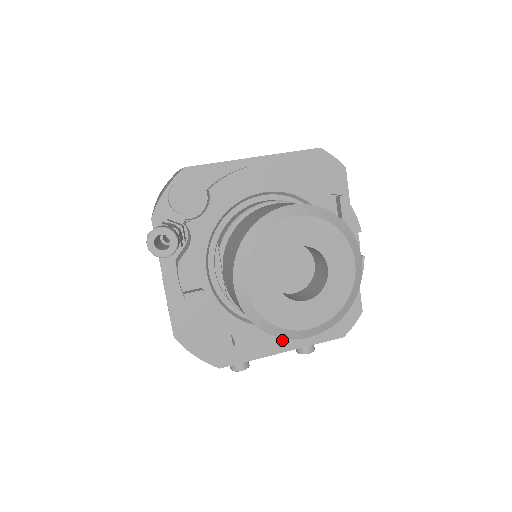
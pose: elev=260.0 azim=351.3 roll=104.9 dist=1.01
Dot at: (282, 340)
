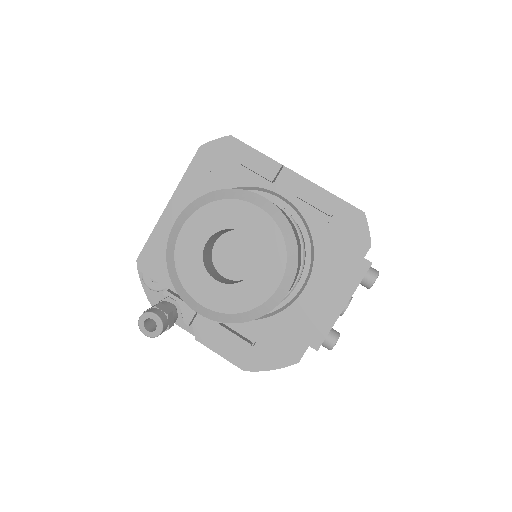
Dot at: (316, 300)
